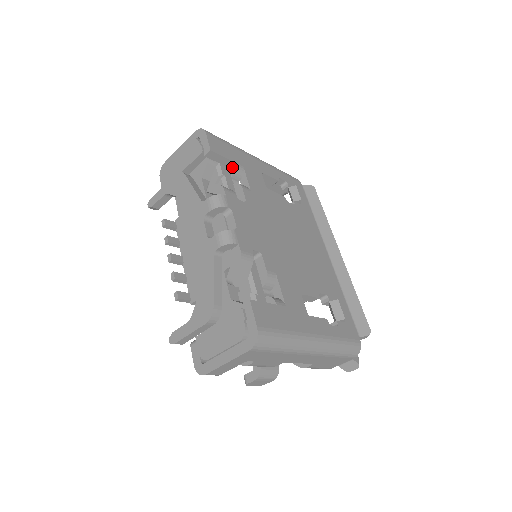
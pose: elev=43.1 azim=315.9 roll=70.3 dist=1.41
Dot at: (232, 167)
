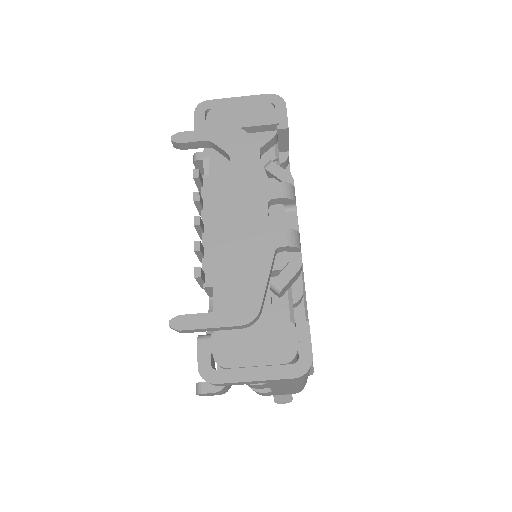
Dot at: (284, 154)
